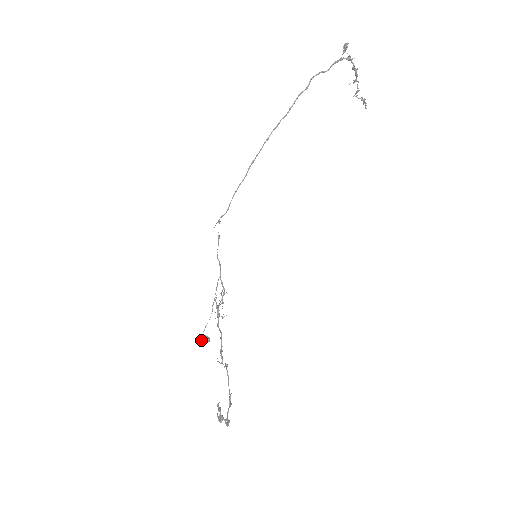
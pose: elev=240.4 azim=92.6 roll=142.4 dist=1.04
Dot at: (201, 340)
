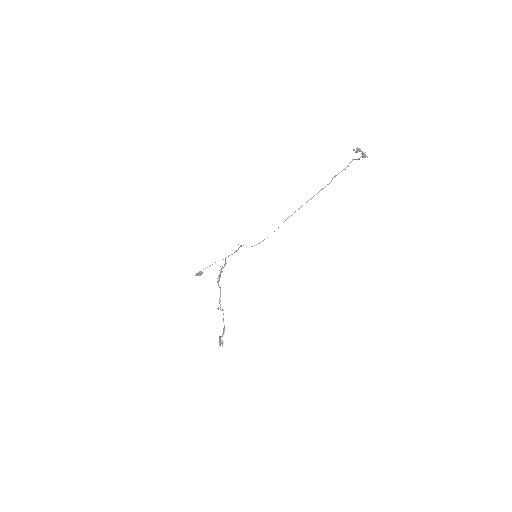
Dot at: (197, 275)
